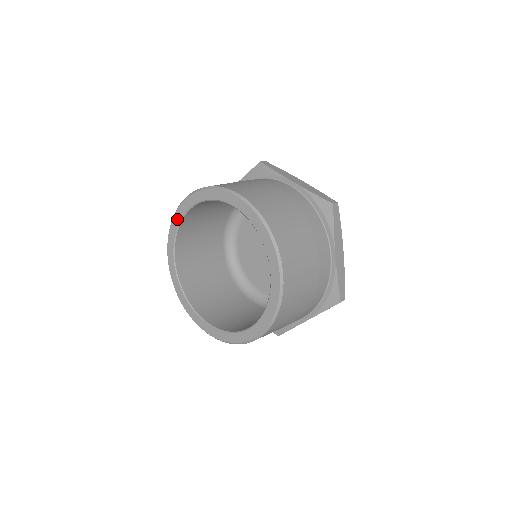
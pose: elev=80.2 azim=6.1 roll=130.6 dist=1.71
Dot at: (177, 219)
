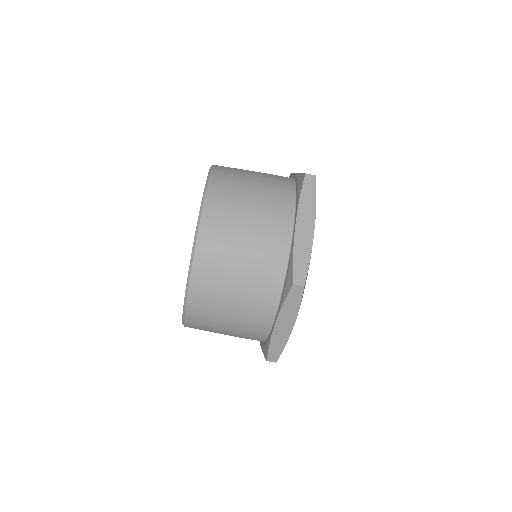
Dot at: occluded
